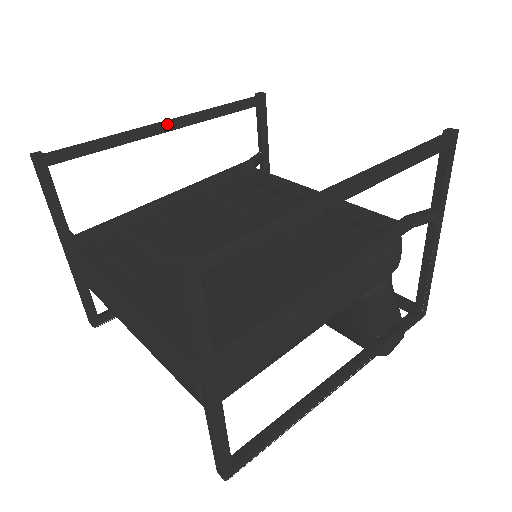
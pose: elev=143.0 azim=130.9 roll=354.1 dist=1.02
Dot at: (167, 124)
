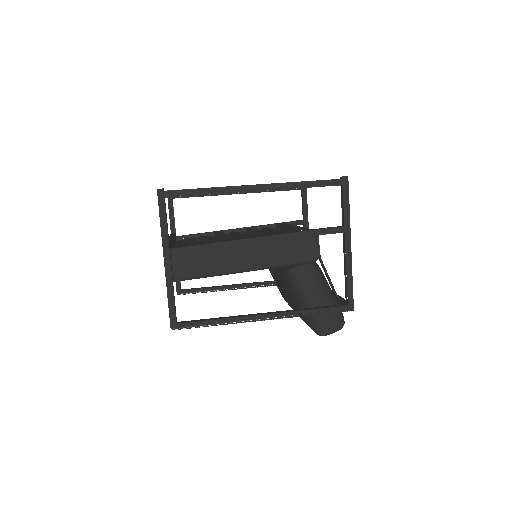
Dot at: occluded
